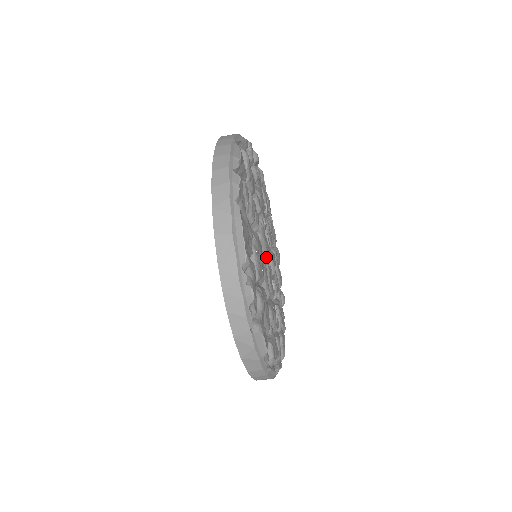
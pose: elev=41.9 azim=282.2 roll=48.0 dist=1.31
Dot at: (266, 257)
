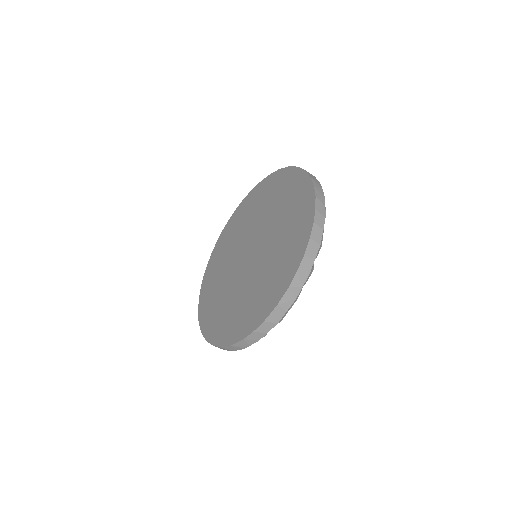
Dot at: occluded
